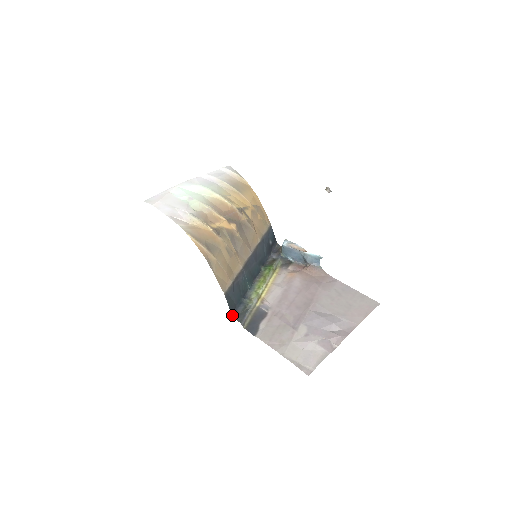
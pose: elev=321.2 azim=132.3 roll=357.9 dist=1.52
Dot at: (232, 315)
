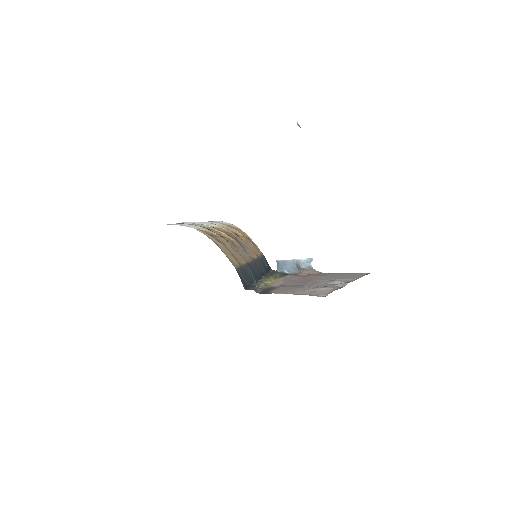
Dot at: (245, 289)
